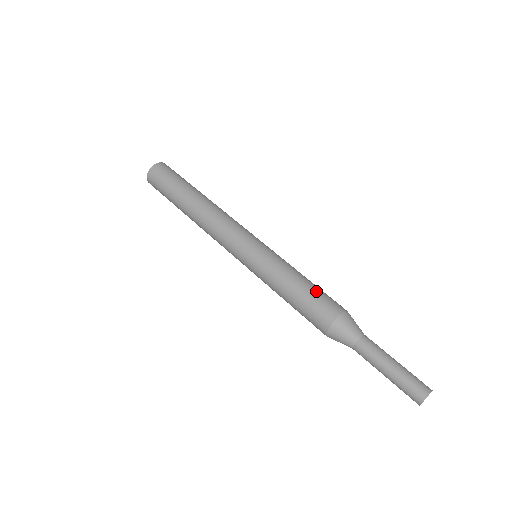
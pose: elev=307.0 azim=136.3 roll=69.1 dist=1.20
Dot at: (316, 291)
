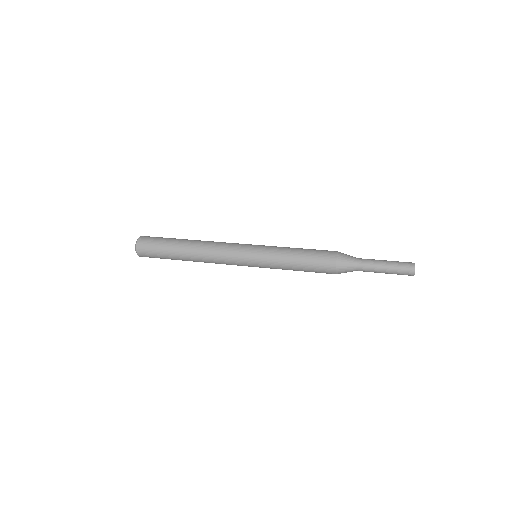
Dot at: occluded
